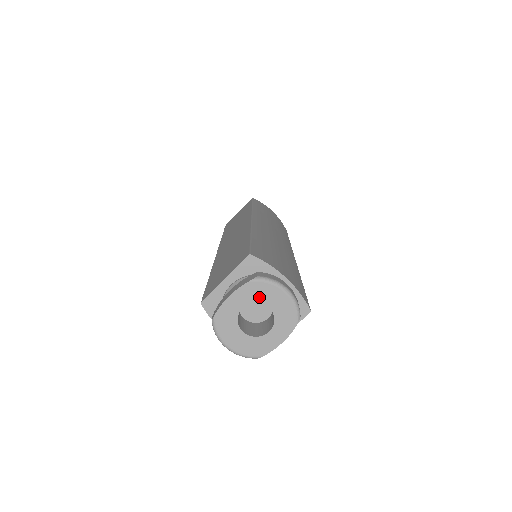
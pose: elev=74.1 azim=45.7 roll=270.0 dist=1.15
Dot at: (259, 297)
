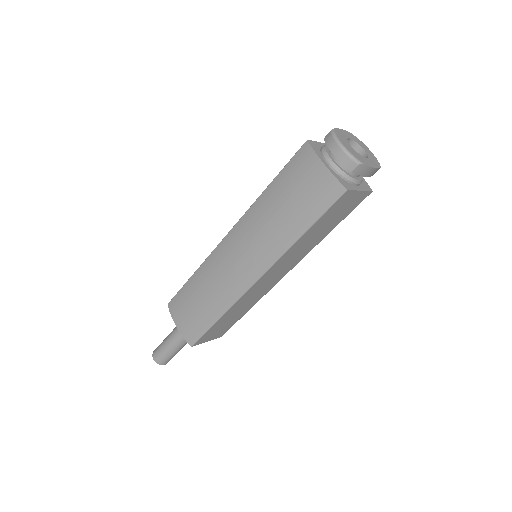
Dot at: (358, 142)
